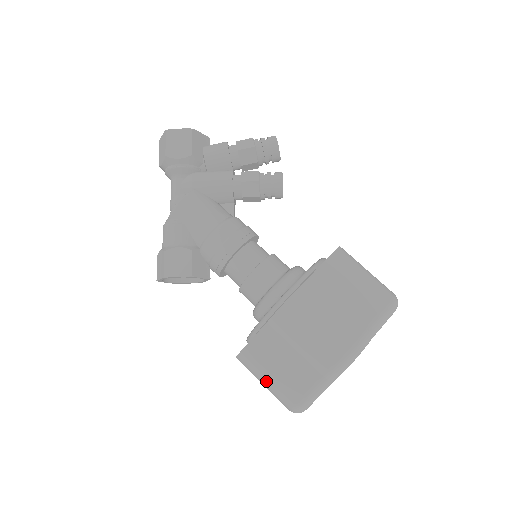
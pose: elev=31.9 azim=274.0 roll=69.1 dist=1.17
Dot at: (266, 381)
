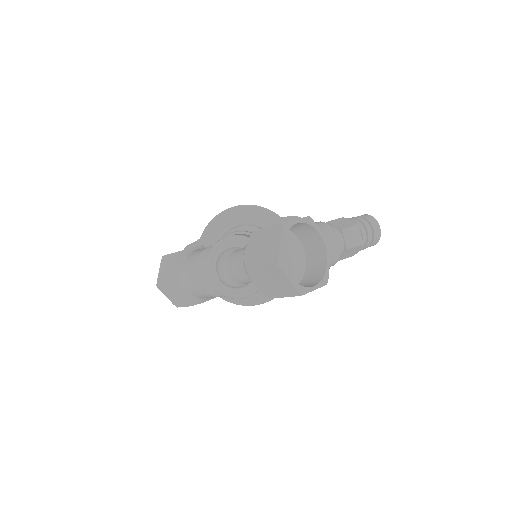
Dot at: occluded
